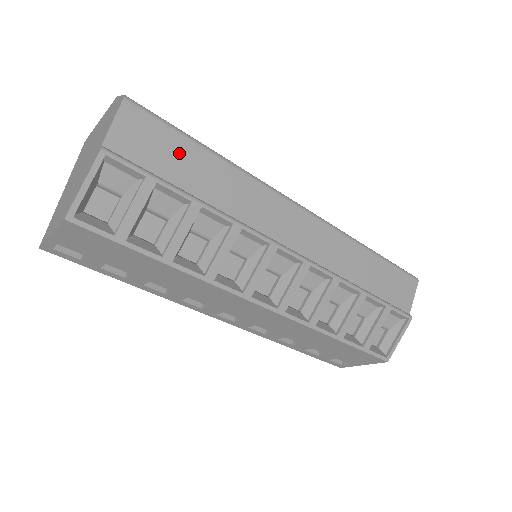
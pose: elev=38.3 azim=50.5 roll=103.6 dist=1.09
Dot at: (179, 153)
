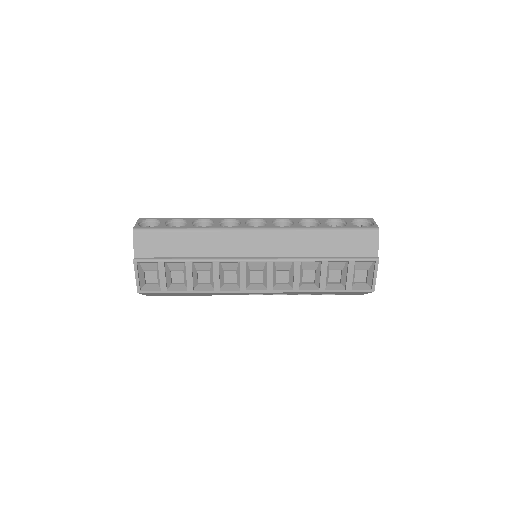
Dot at: (169, 241)
